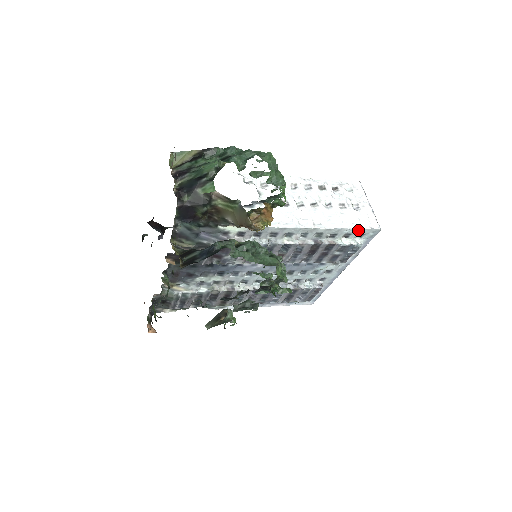
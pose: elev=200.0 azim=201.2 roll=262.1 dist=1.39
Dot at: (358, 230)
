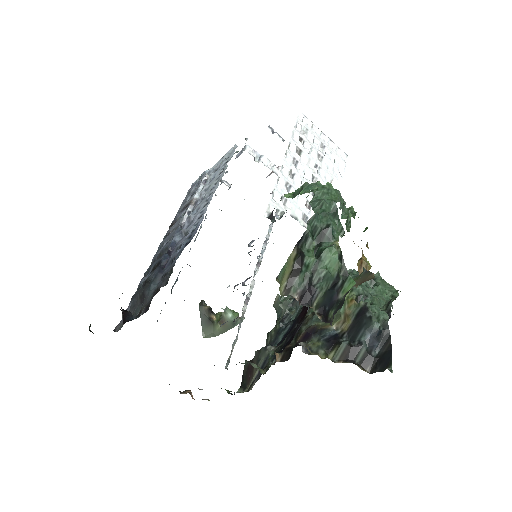
Dot at: (342, 173)
